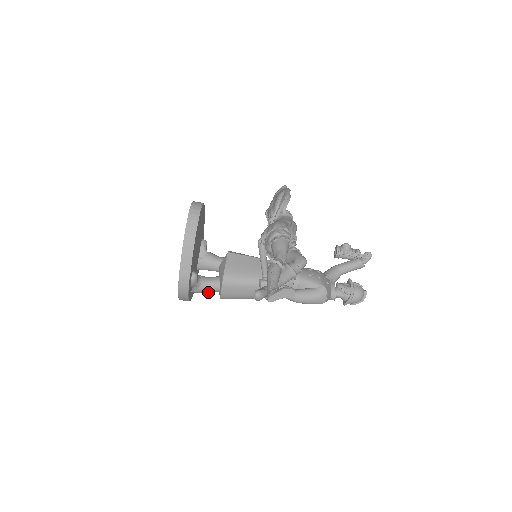
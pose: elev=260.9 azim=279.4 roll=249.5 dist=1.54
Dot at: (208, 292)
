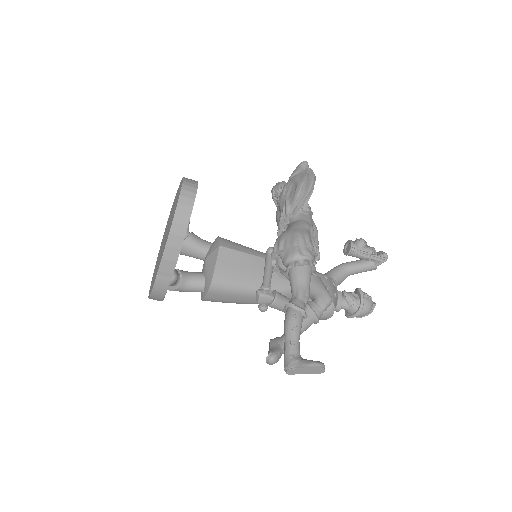
Dot at: (187, 291)
